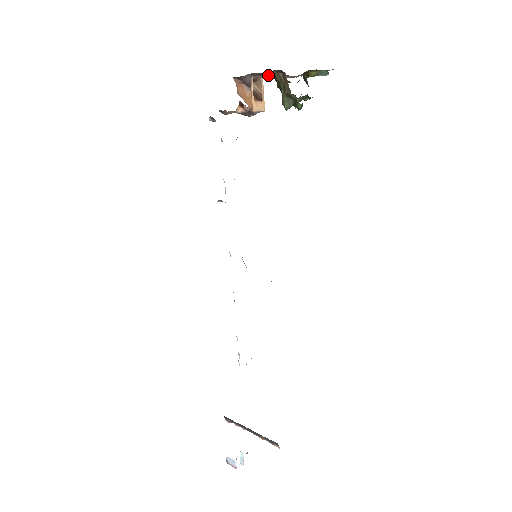
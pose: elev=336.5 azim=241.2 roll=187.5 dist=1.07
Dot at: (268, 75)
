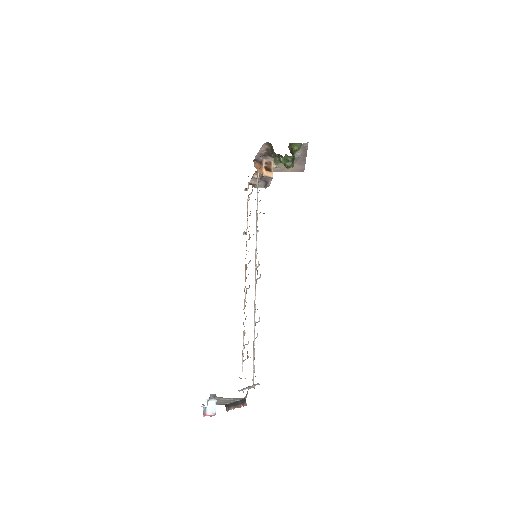
Dot at: (269, 153)
